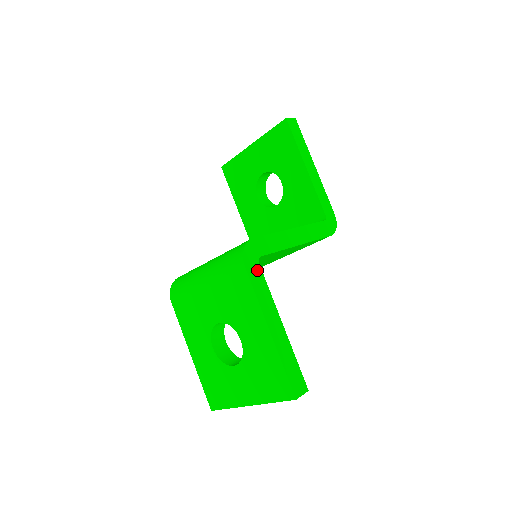
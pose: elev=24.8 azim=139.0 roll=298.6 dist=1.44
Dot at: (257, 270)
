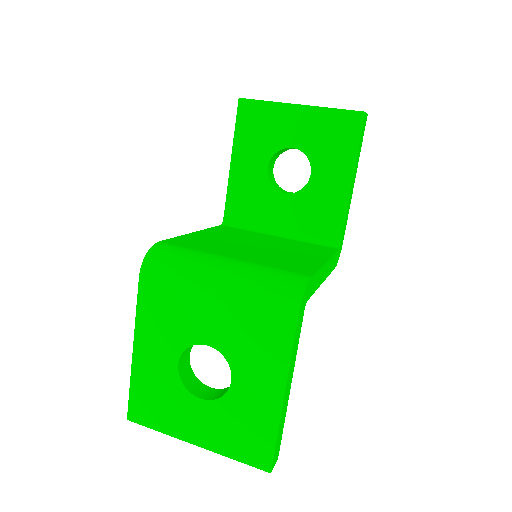
Dot at: (301, 320)
